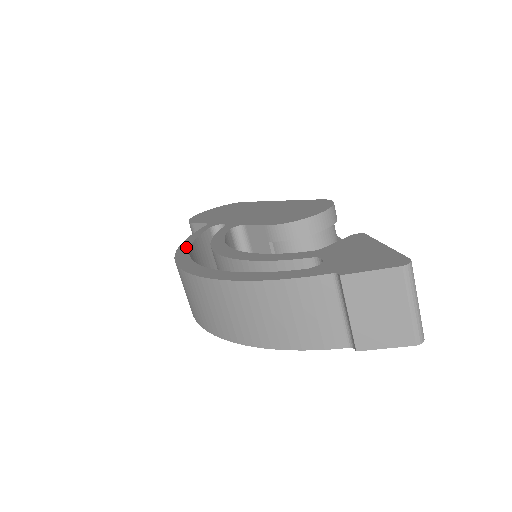
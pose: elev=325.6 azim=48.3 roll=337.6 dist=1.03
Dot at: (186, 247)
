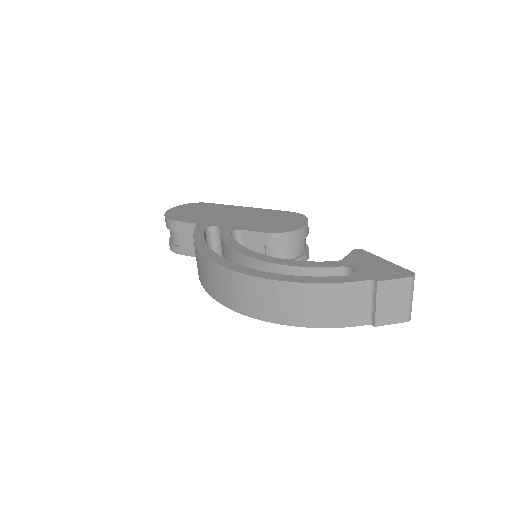
Dot at: (207, 248)
